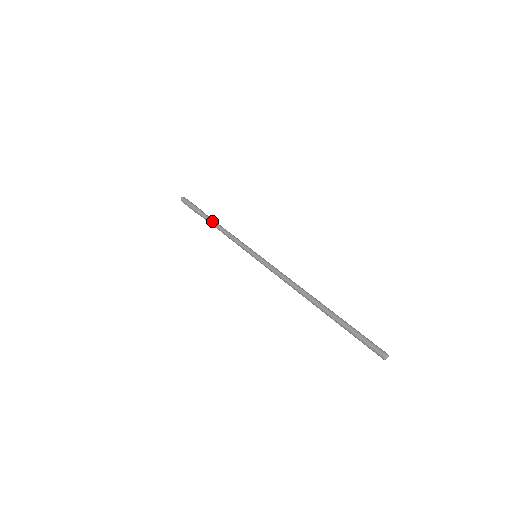
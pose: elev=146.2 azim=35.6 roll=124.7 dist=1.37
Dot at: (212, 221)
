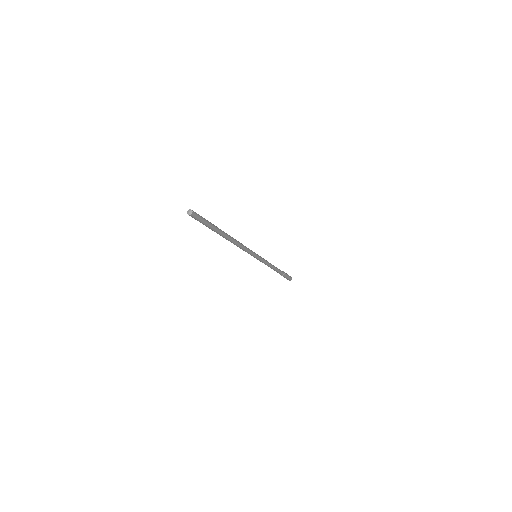
Dot at: occluded
